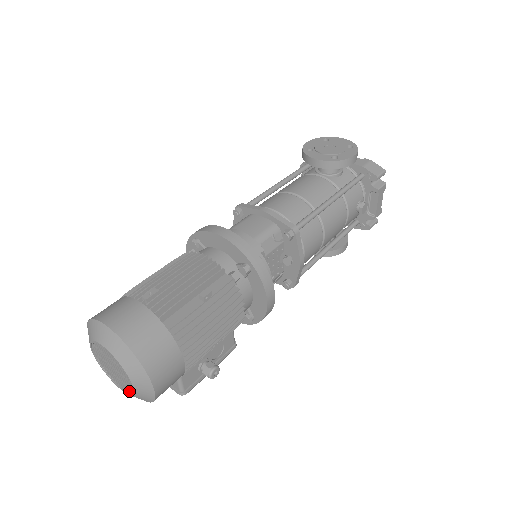
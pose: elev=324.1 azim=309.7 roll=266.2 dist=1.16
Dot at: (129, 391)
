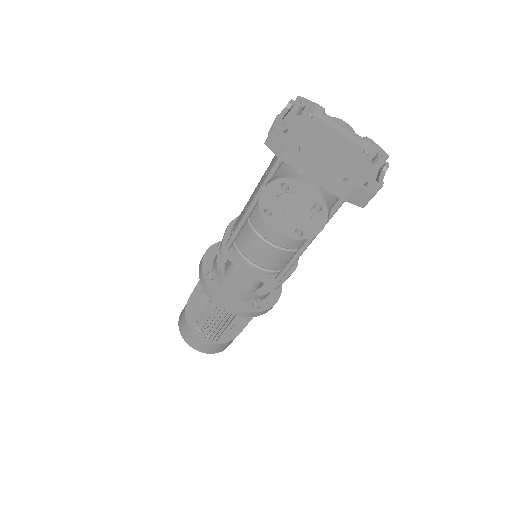
Dot at: occluded
